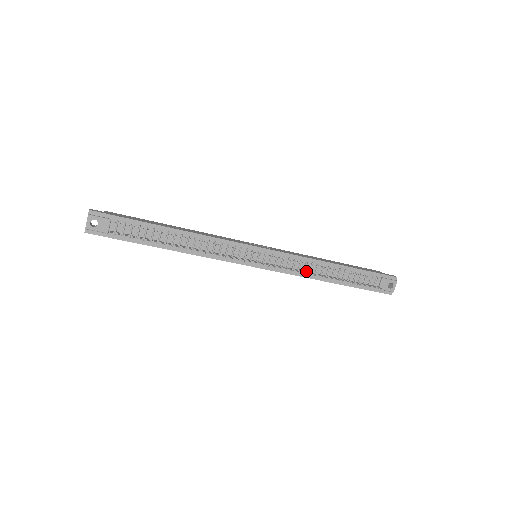
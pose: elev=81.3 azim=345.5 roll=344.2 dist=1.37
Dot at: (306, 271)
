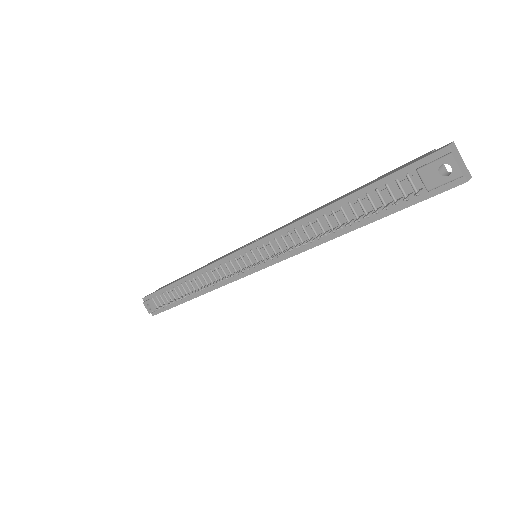
Dot at: (305, 240)
